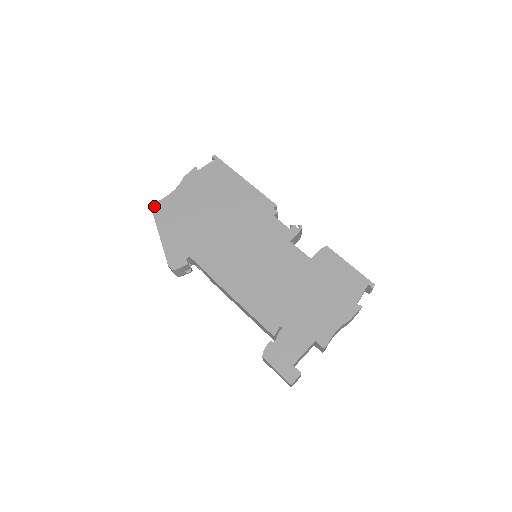
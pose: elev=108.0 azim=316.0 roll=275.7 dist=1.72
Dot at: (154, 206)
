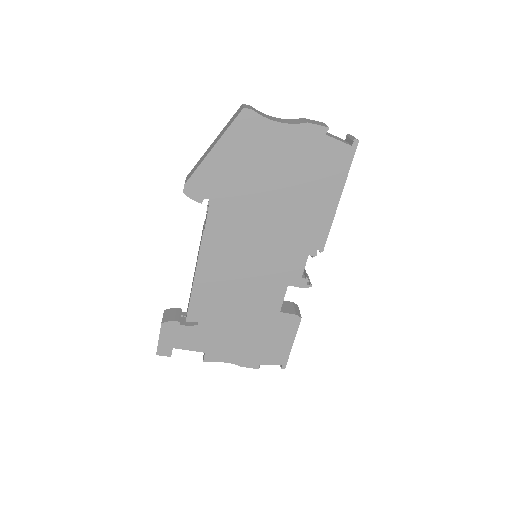
Dot at: (246, 112)
